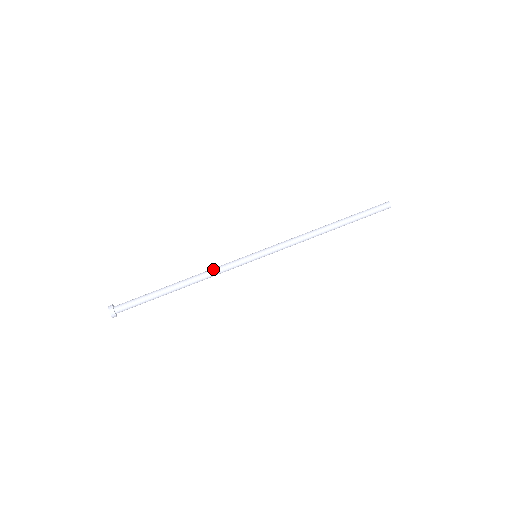
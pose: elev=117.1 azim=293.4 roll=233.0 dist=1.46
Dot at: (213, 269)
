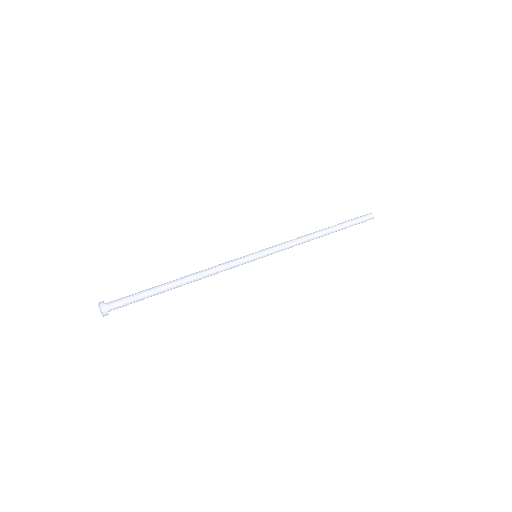
Dot at: (213, 267)
